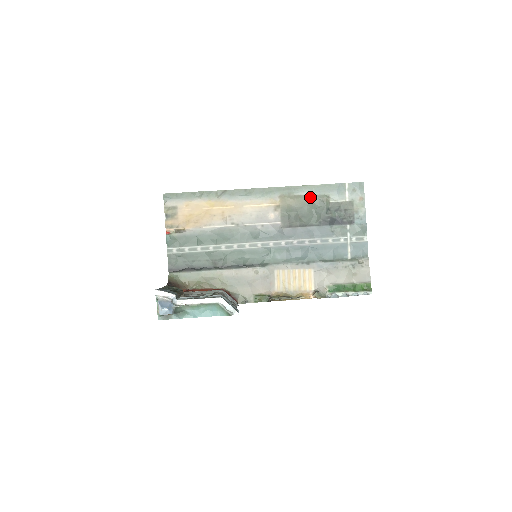
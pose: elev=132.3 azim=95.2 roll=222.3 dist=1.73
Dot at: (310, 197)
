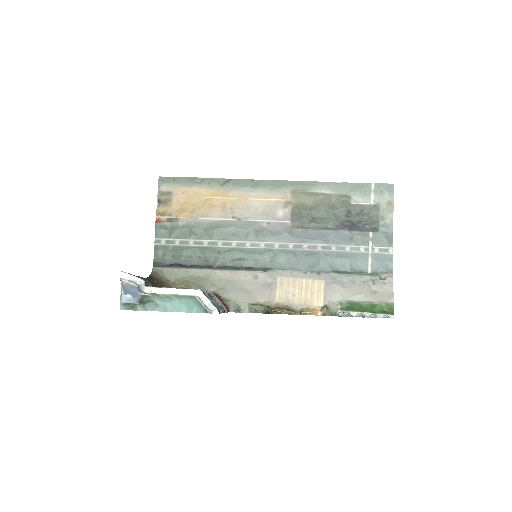
Dot at: (328, 196)
